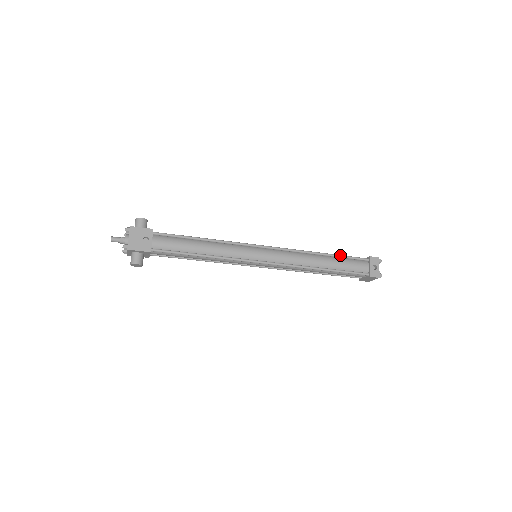
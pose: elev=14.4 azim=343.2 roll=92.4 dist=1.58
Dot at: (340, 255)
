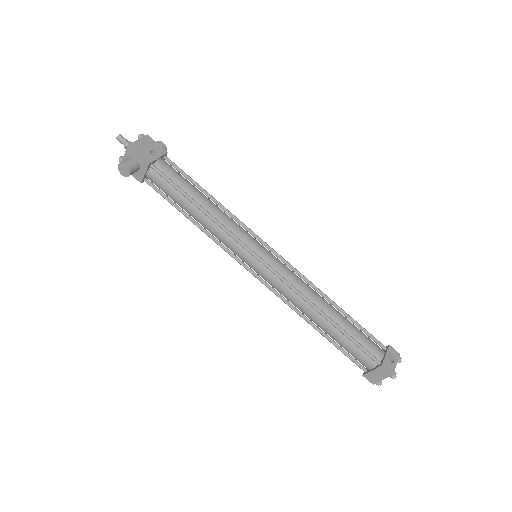
Dot at: occluded
